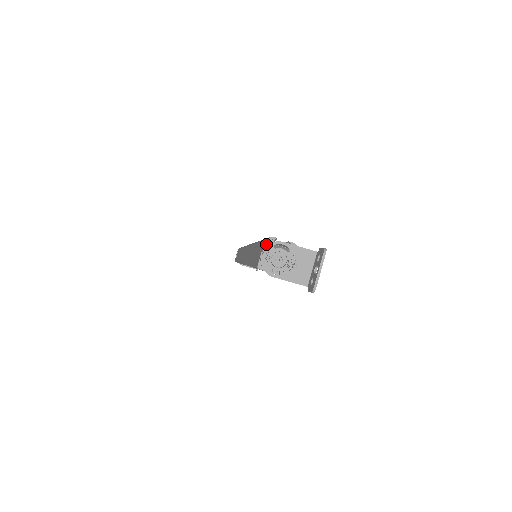
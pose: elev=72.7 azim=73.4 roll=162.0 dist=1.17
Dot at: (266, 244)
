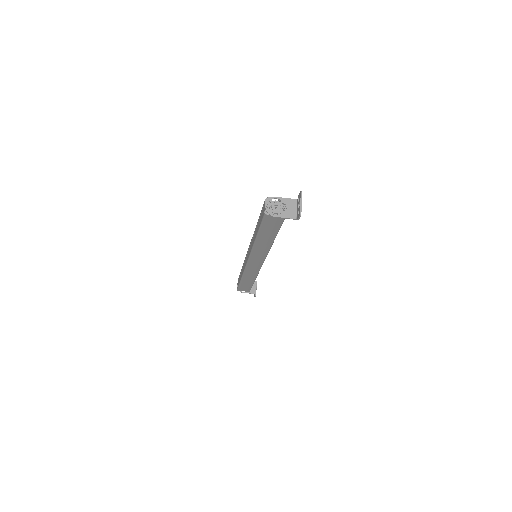
Dot at: (266, 201)
